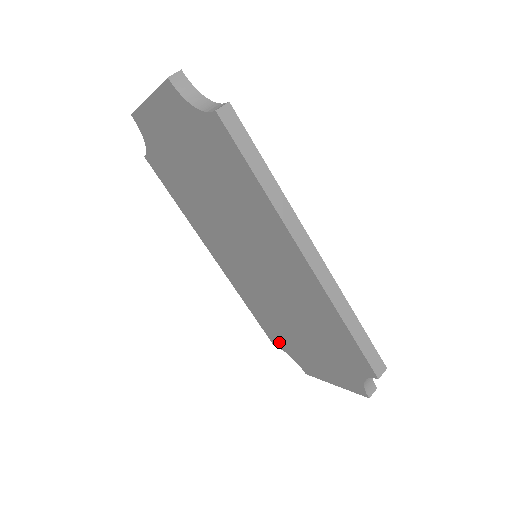
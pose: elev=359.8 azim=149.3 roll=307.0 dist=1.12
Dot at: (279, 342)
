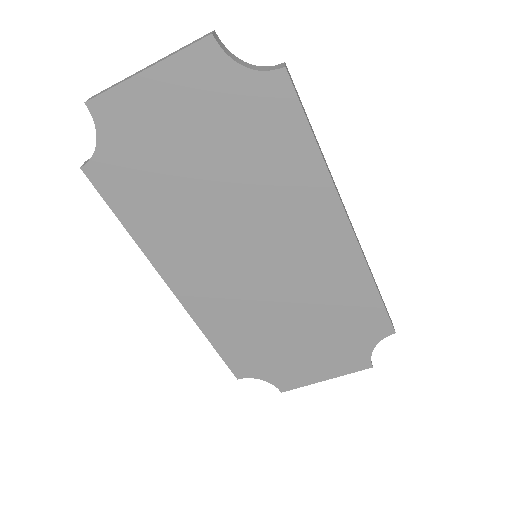
Dot at: (251, 368)
